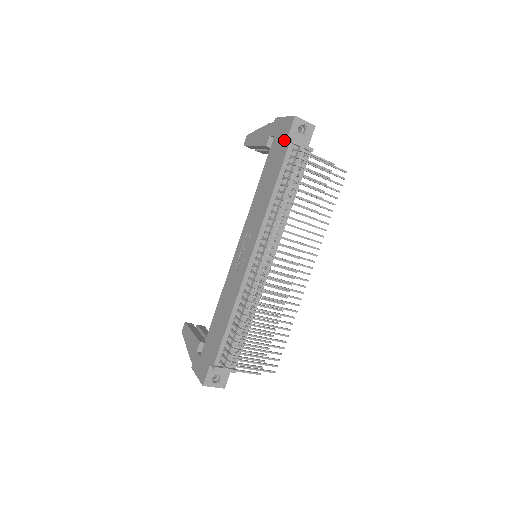
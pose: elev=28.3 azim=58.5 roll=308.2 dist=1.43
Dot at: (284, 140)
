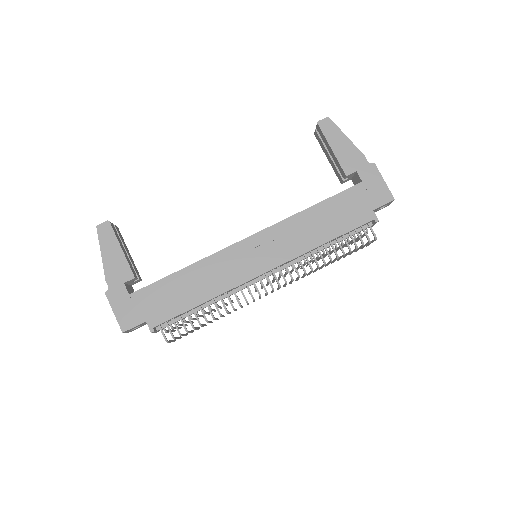
Dot at: (370, 207)
